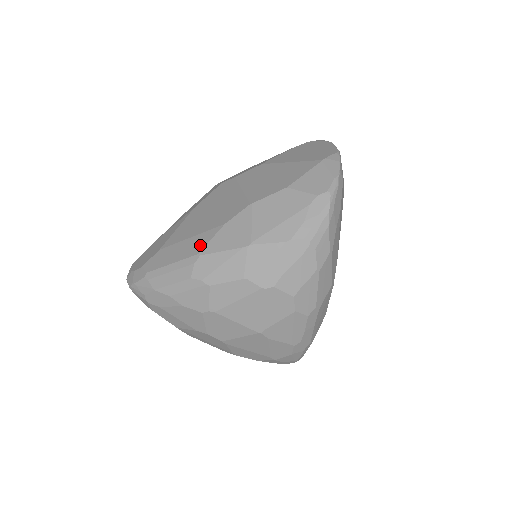
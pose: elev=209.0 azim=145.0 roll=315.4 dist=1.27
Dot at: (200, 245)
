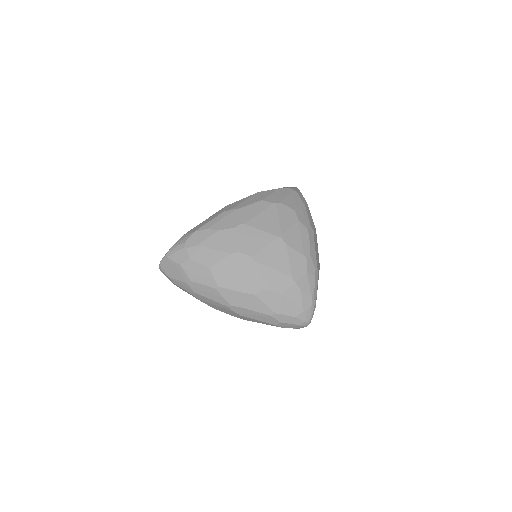
Dot at: occluded
